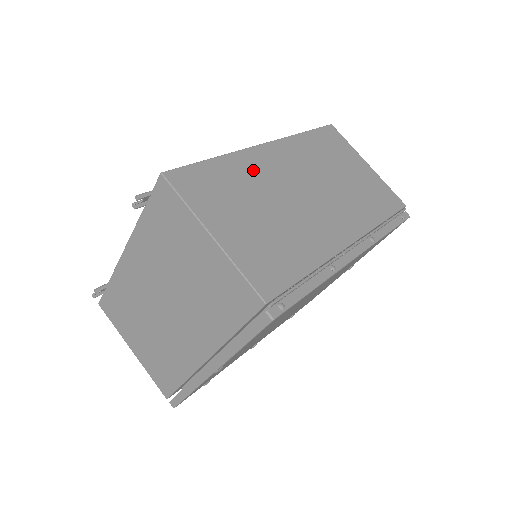
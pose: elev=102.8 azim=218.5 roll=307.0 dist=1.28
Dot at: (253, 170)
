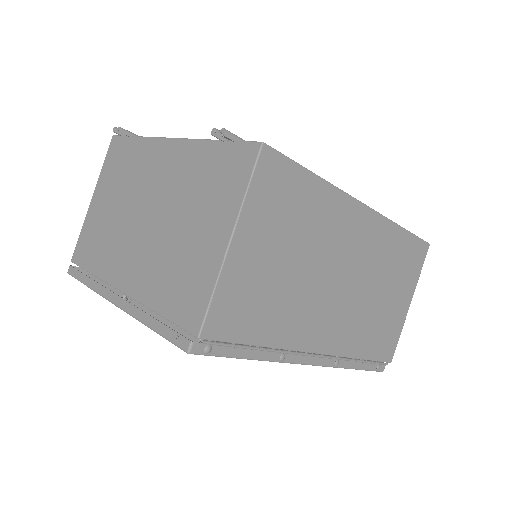
Dot at: (331, 219)
